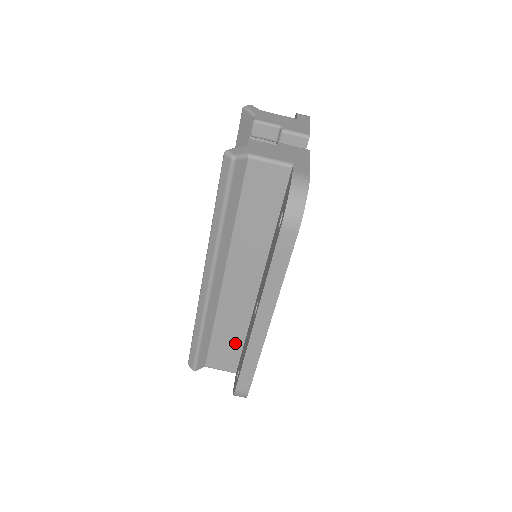
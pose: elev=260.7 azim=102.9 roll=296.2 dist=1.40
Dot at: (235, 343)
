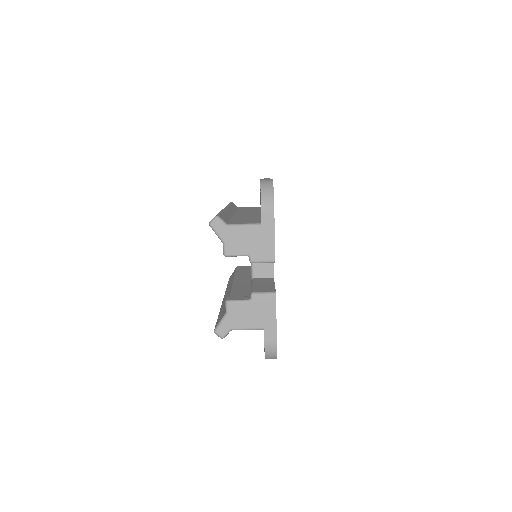
Dot at: occluded
